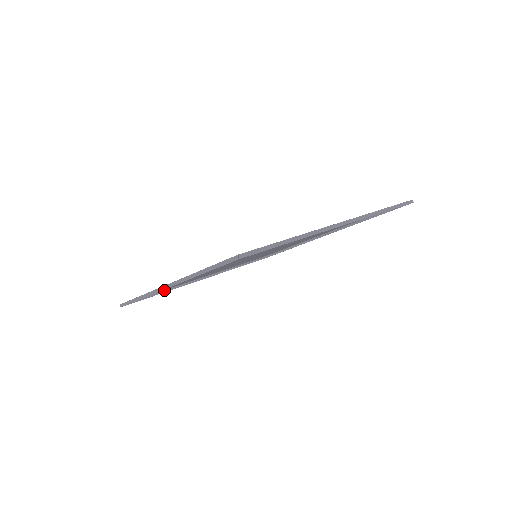
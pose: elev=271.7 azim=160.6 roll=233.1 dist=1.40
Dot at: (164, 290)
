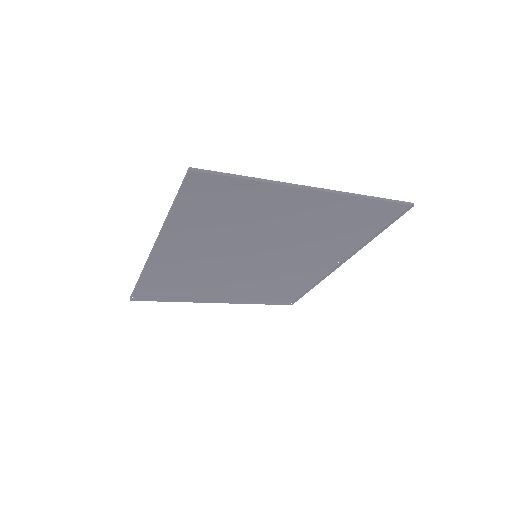
Dot at: (177, 300)
